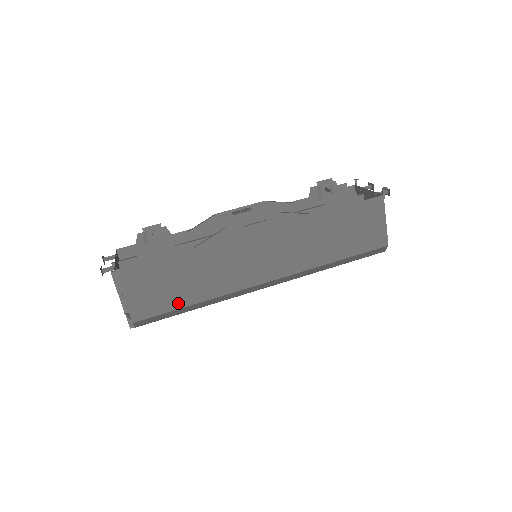
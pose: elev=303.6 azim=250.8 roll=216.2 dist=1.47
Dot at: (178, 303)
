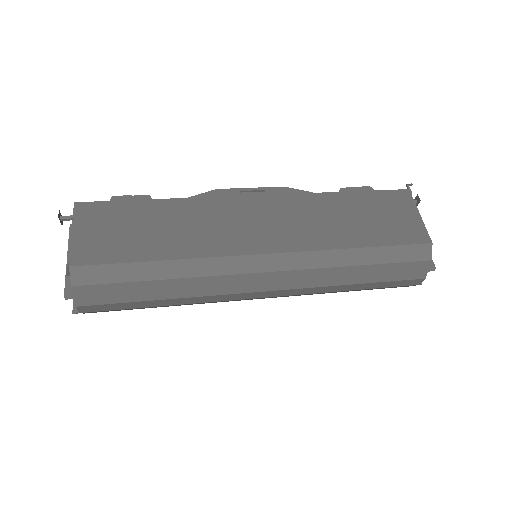
Dot at: (138, 255)
